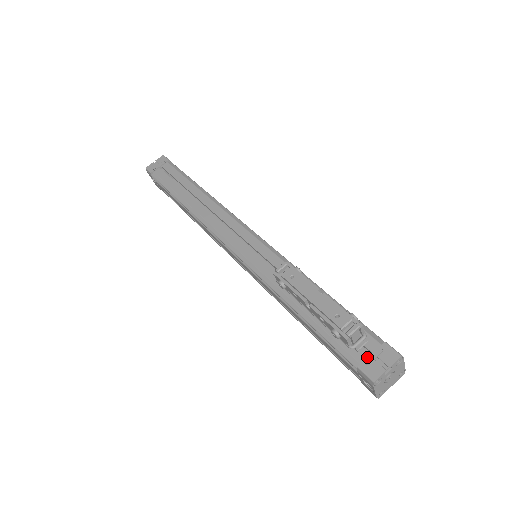
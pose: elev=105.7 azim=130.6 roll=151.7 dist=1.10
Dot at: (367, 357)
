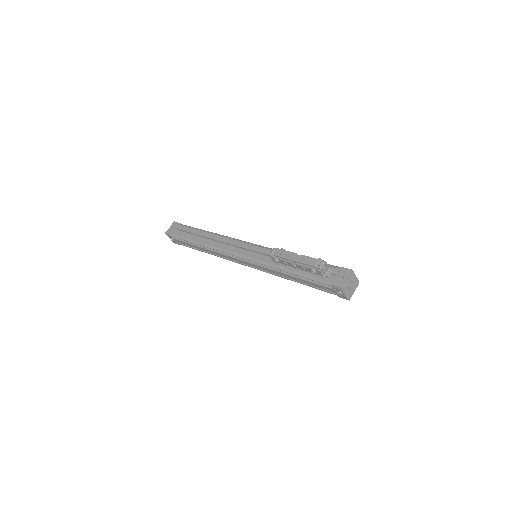
Dot at: (334, 278)
